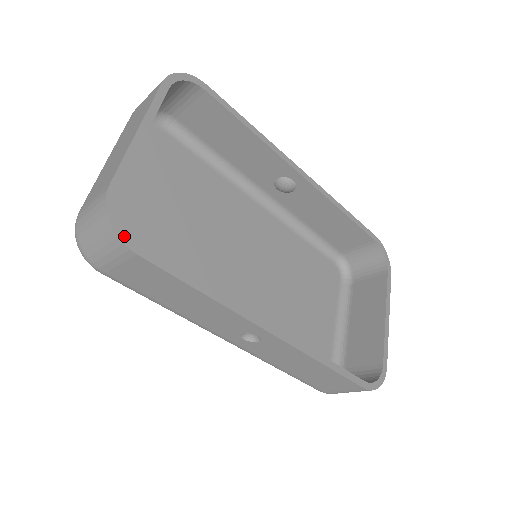
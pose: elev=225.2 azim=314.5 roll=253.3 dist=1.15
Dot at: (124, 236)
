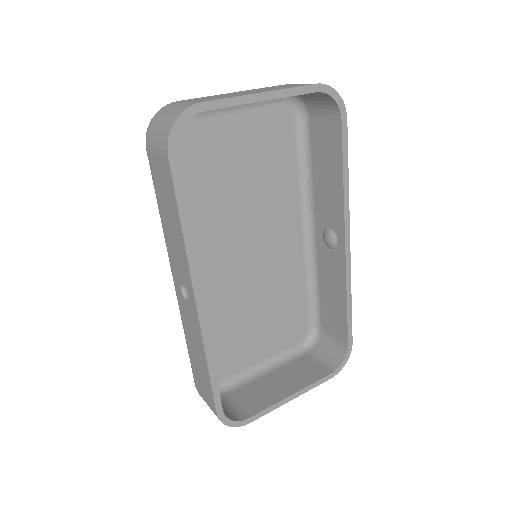
Dot at: (174, 139)
